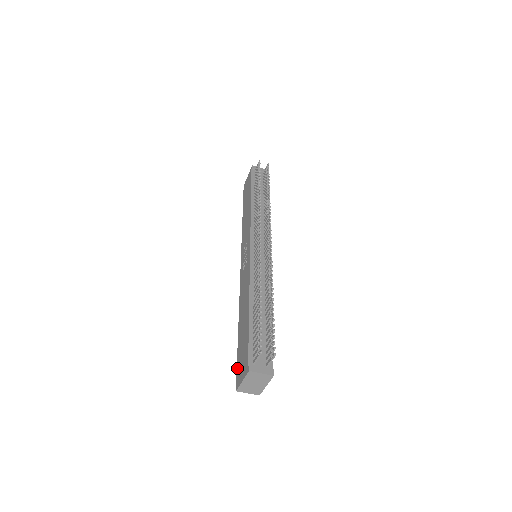
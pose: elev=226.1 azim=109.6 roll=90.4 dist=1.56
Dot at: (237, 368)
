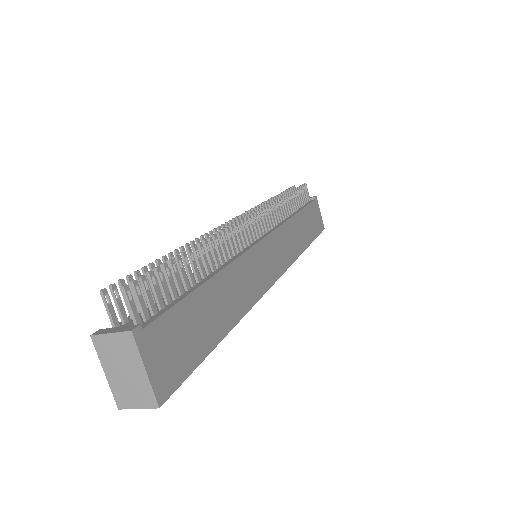
Dot at: occluded
